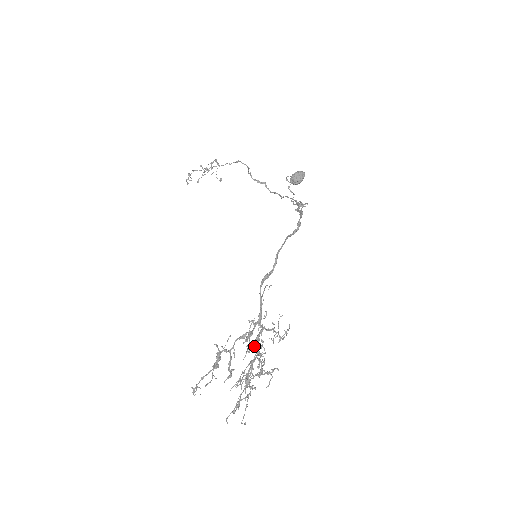
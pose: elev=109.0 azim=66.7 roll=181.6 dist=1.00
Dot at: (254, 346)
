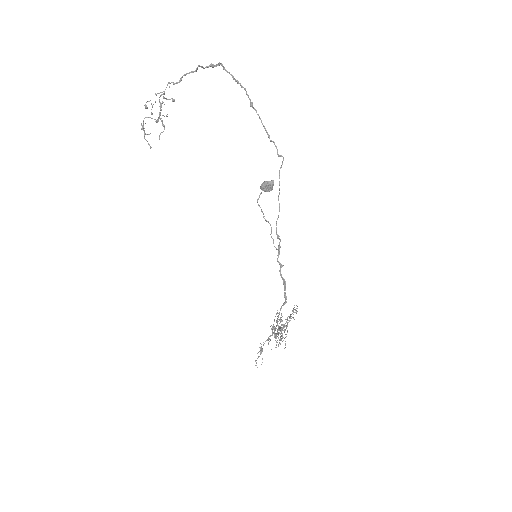
Dot at: (277, 312)
